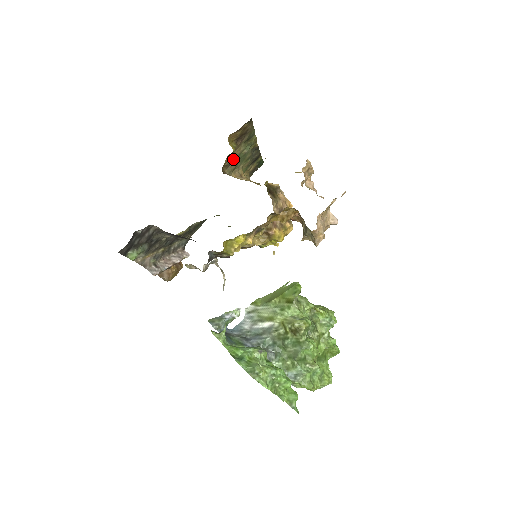
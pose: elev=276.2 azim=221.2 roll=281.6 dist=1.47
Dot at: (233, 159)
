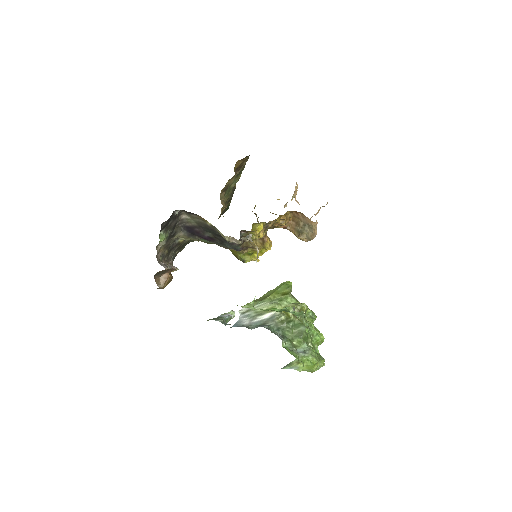
Dot at: (227, 187)
